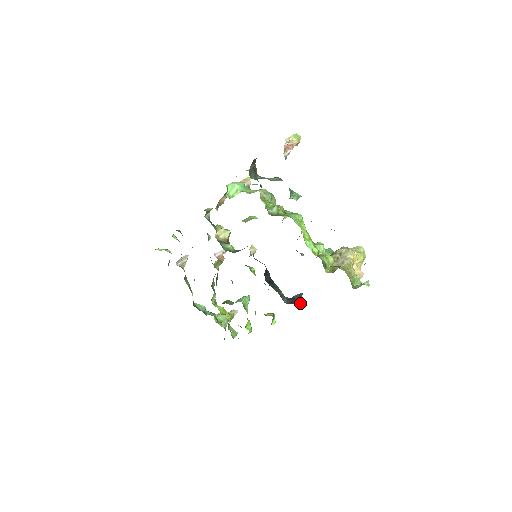
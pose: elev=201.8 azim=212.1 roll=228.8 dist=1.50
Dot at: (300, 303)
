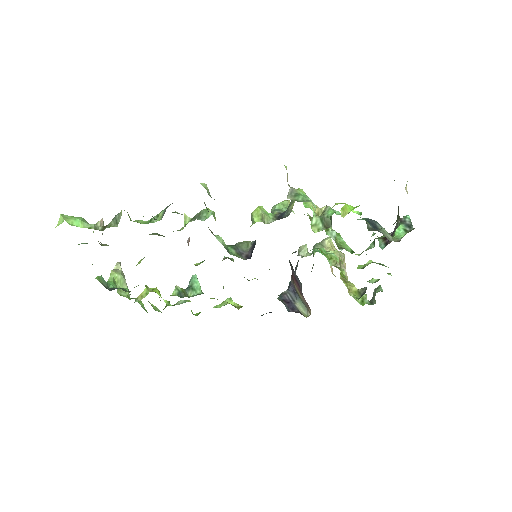
Dot at: (303, 311)
